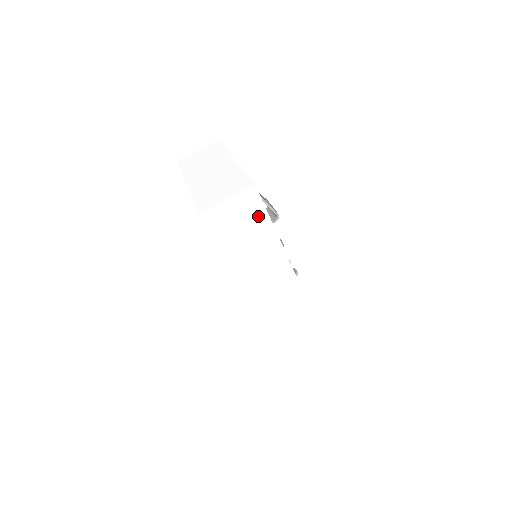
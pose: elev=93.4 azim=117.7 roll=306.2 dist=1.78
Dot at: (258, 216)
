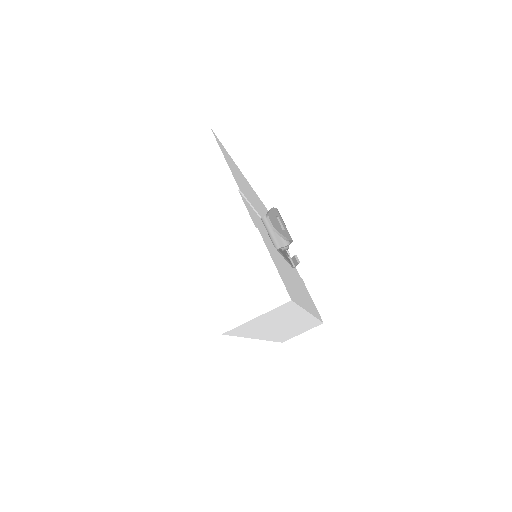
Dot at: (286, 310)
